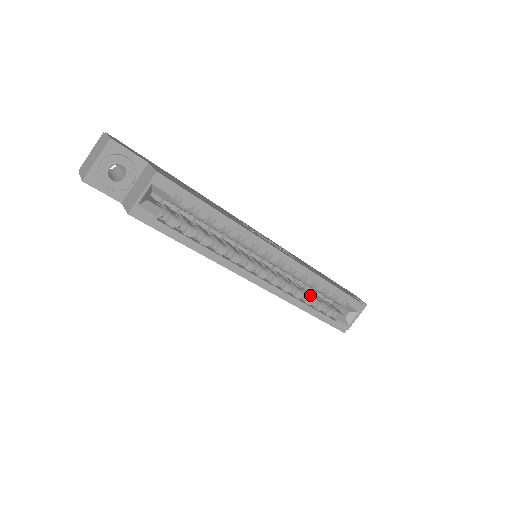
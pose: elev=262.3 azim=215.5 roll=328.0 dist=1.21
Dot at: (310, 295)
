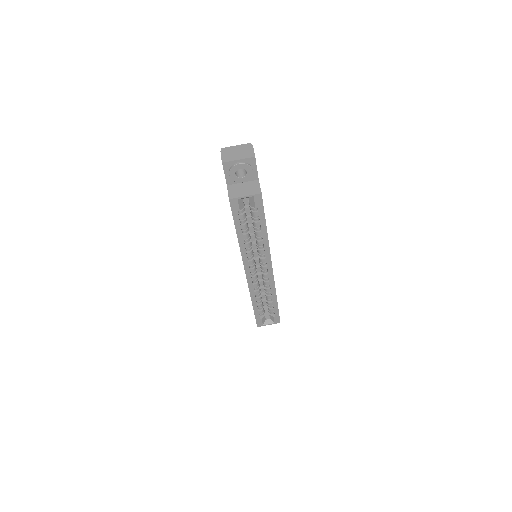
Dot at: (261, 296)
